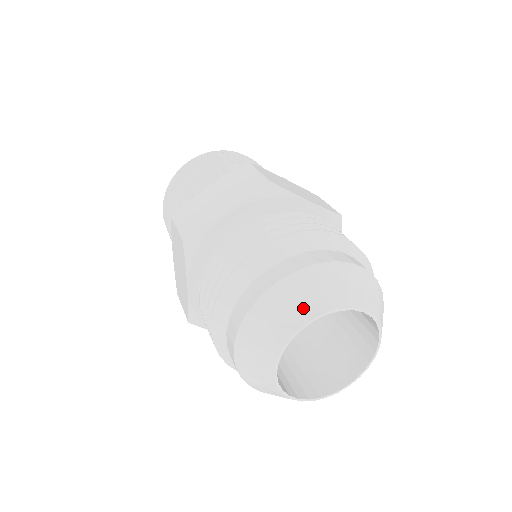
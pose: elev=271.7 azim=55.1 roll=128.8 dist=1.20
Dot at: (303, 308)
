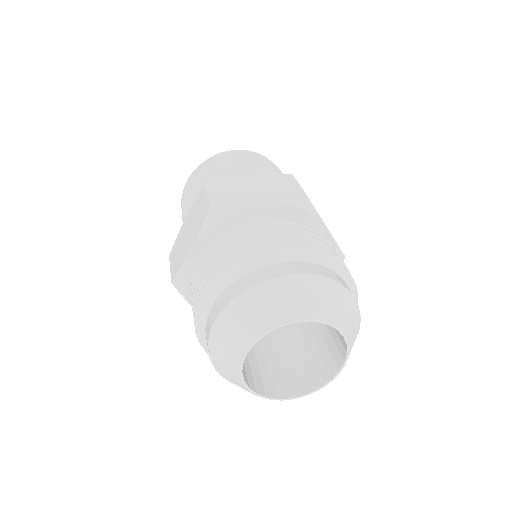
Dot at: (299, 307)
